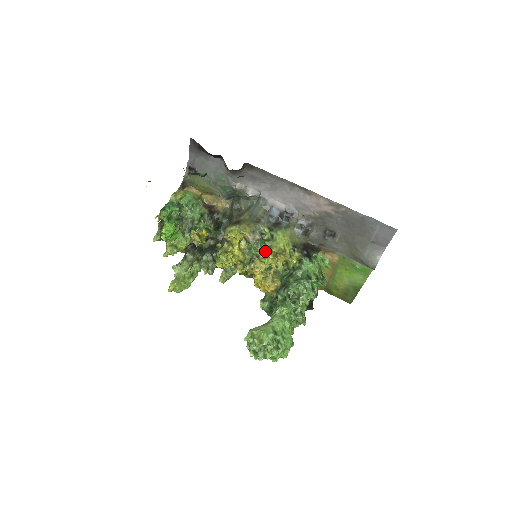
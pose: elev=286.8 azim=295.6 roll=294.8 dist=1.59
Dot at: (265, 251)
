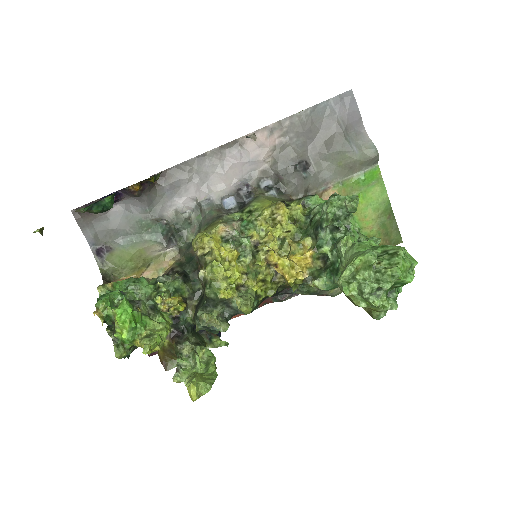
Dot at: (258, 230)
